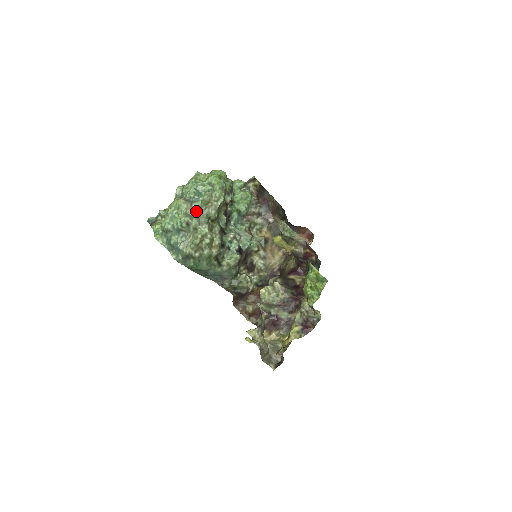
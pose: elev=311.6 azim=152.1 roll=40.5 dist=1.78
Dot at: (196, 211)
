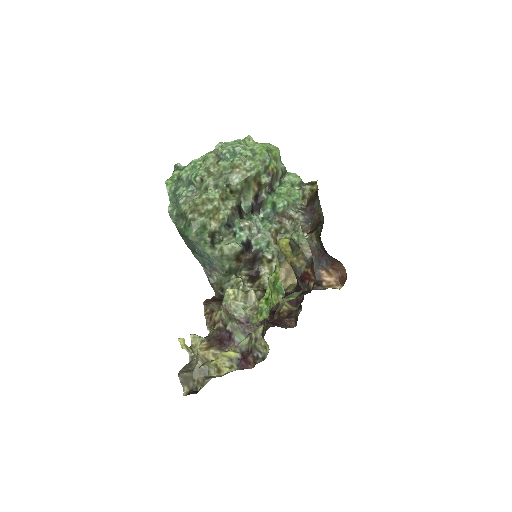
Dot at: (219, 170)
